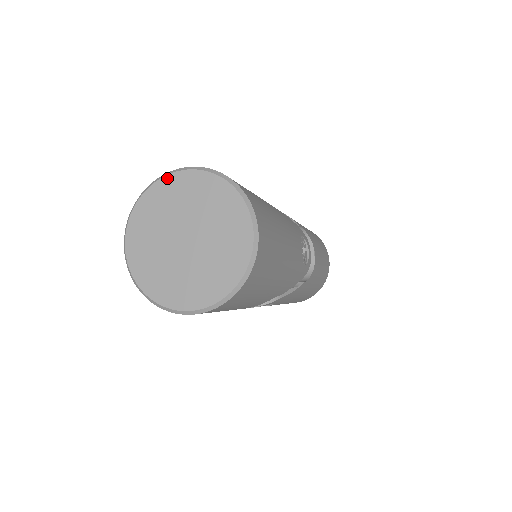
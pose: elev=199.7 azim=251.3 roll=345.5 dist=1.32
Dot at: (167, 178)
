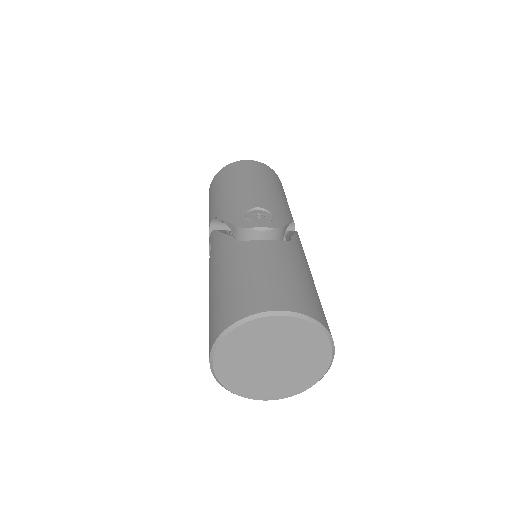
Dot at: (263, 319)
